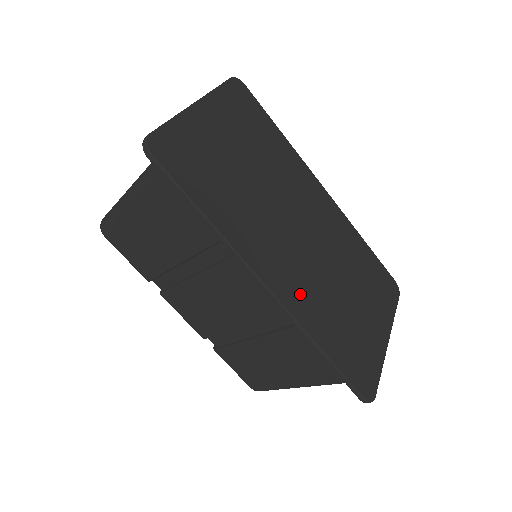
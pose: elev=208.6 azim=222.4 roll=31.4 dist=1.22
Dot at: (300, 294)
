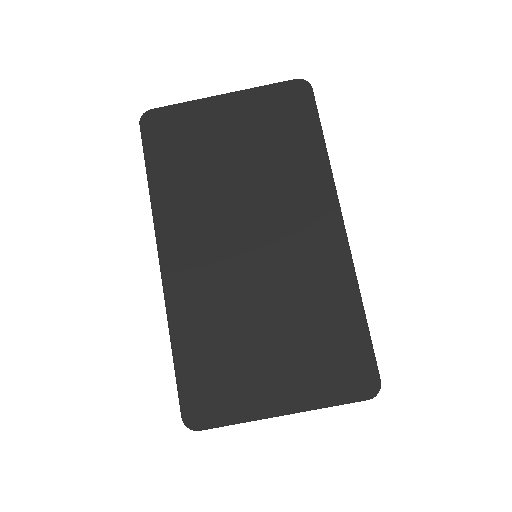
Dot at: (192, 286)
